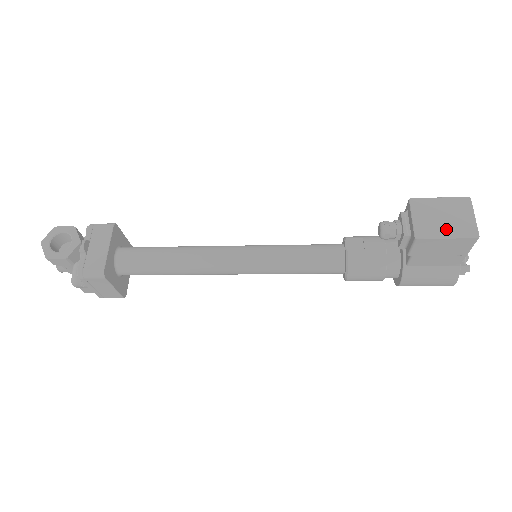
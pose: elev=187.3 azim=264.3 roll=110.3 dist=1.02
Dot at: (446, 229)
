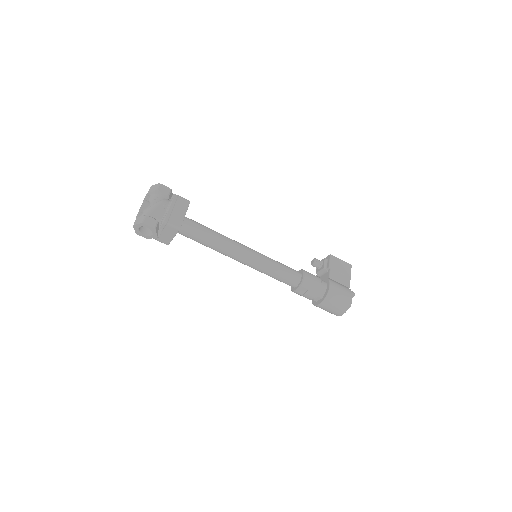
Dot at: occluded
